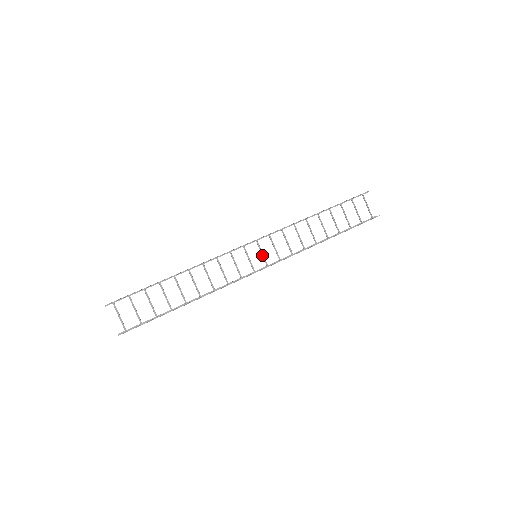
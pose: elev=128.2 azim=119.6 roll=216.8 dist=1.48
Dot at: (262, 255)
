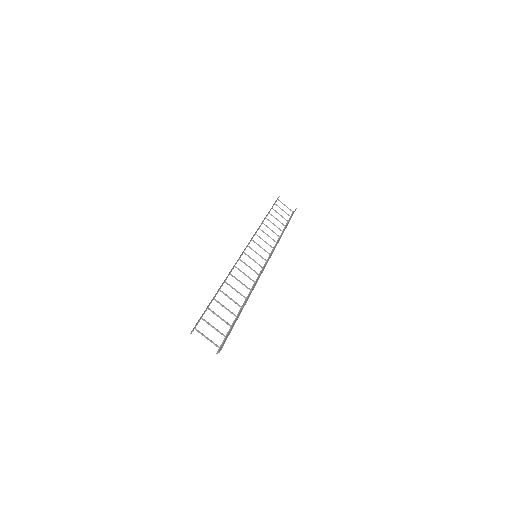
Dot at: occluded
